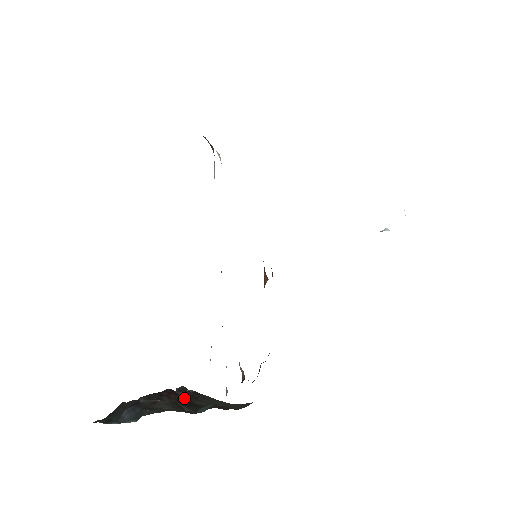
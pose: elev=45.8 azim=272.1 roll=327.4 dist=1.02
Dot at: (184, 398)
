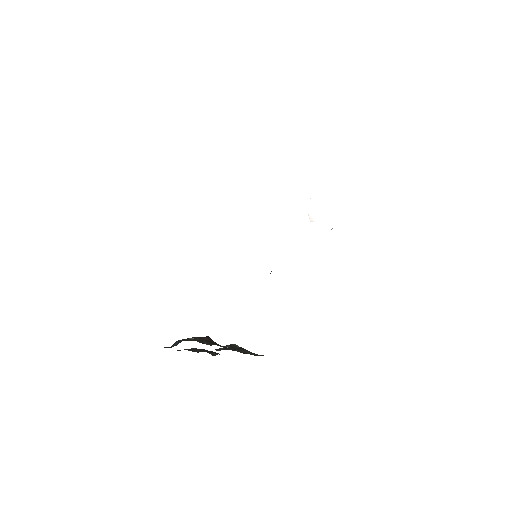
Dot at: (211, 340)
